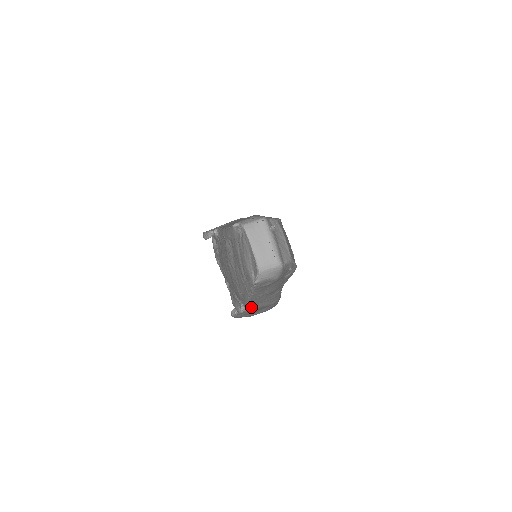
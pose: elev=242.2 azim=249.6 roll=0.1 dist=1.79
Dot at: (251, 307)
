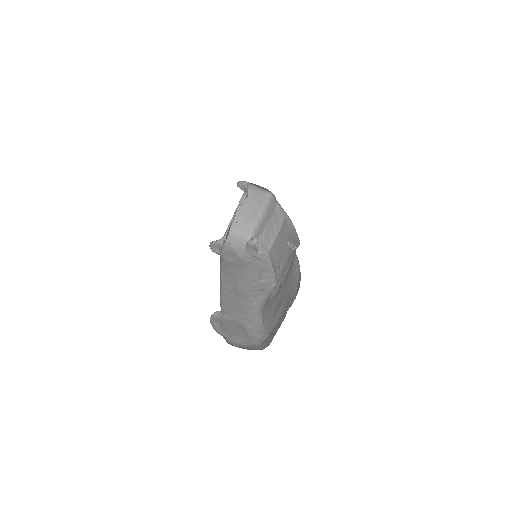
Dot at: (226, 313)
